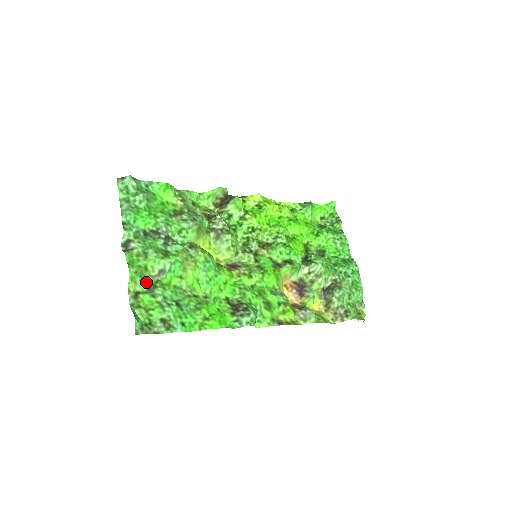
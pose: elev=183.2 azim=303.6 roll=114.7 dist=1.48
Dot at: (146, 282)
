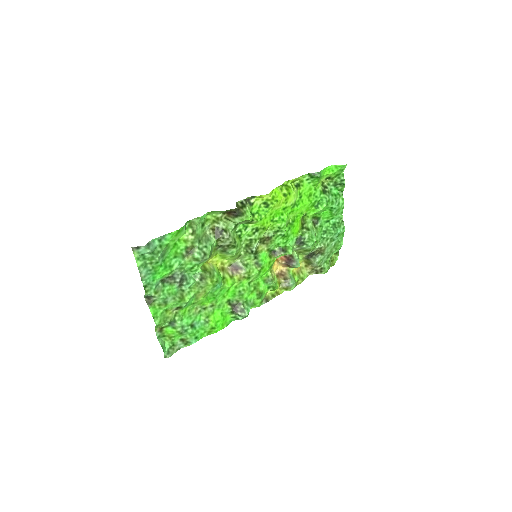
Dot at: (168, 321)
